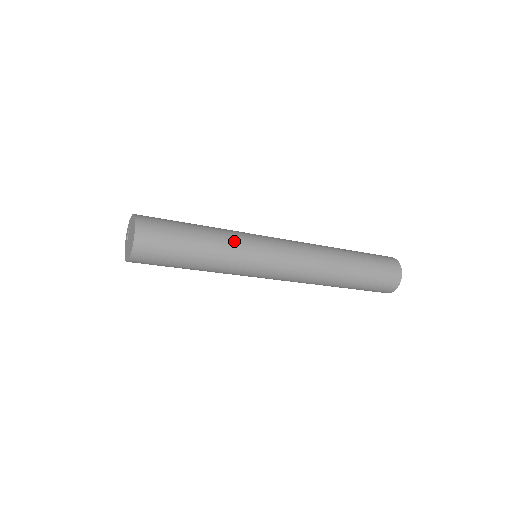
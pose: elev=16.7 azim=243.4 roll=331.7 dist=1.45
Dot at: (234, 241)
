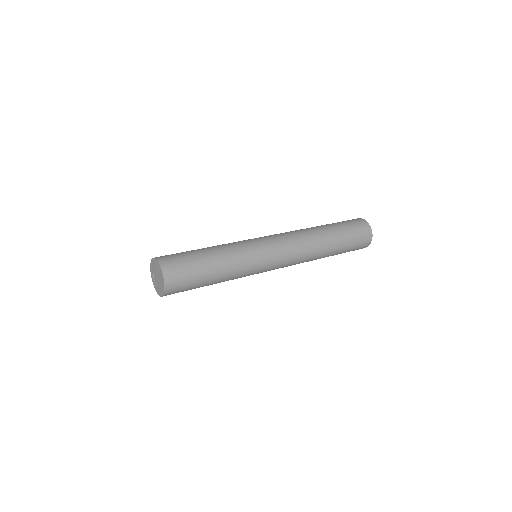
Dot at: (239, 257)
